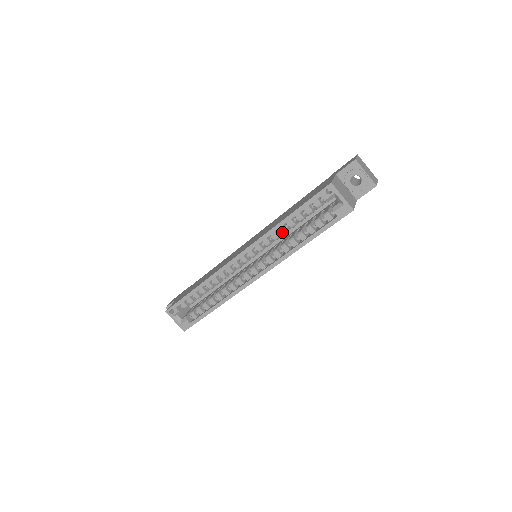
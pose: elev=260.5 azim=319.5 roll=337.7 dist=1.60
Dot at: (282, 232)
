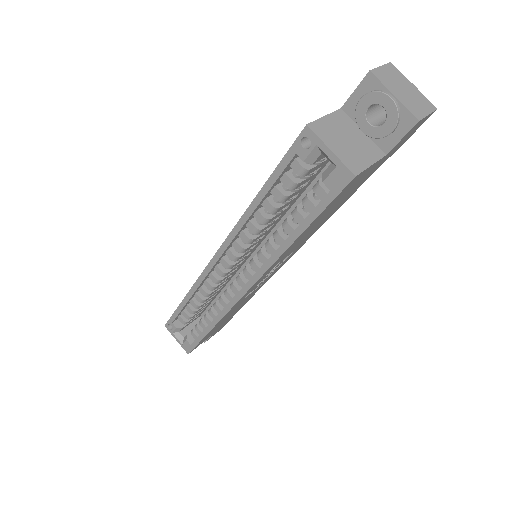
Dot at: (259, 221)
